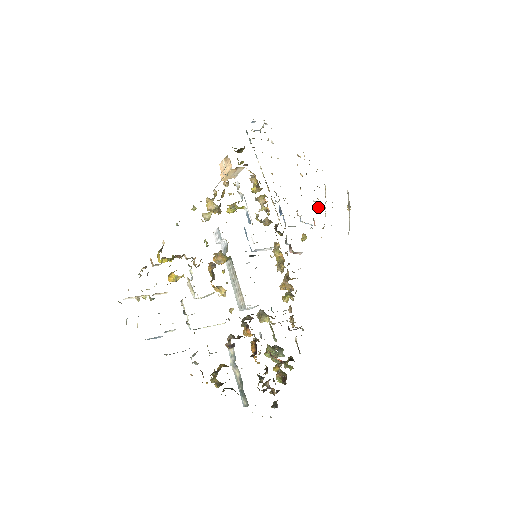
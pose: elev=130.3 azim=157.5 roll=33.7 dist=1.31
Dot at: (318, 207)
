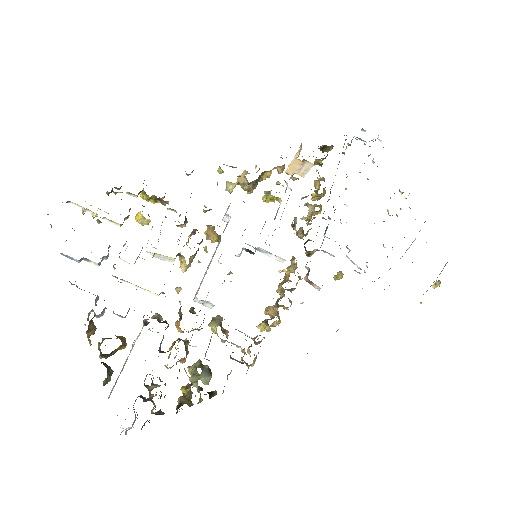
Dot at: occluded
